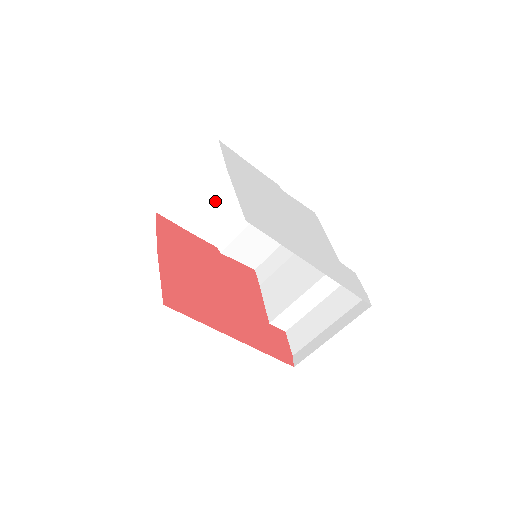
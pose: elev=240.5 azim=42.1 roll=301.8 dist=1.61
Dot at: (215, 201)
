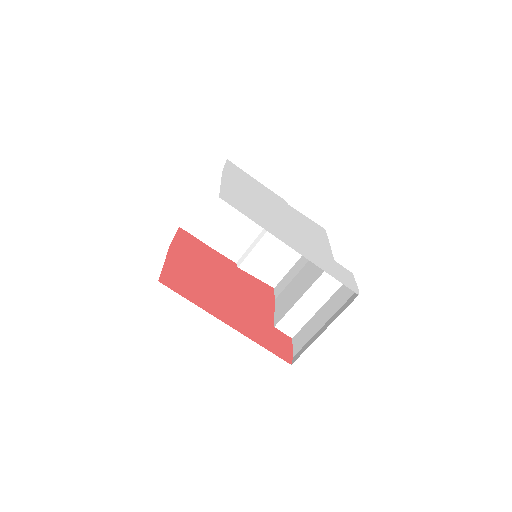
Dot at: (229, 216)
